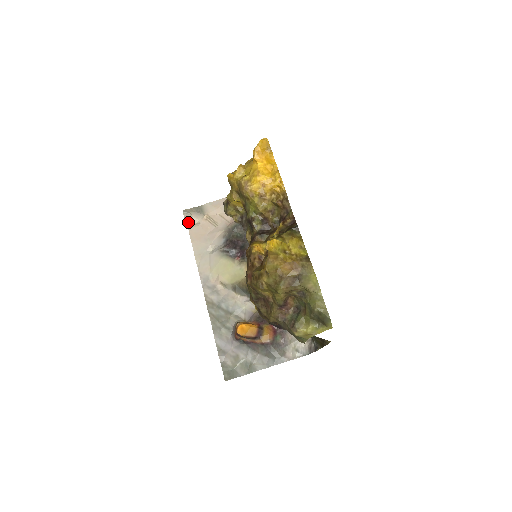
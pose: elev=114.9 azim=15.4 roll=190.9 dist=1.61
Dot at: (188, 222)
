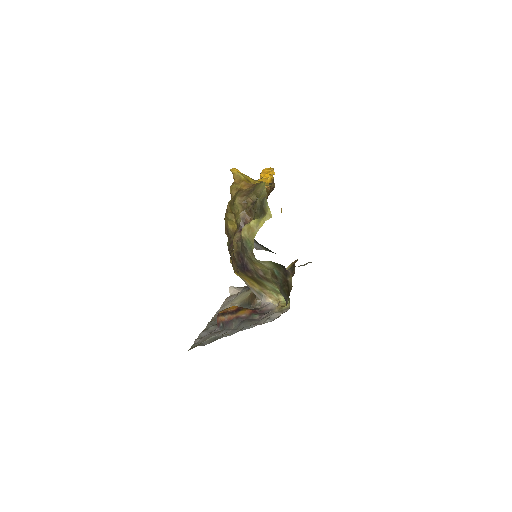
Dot at: (231, 294)
